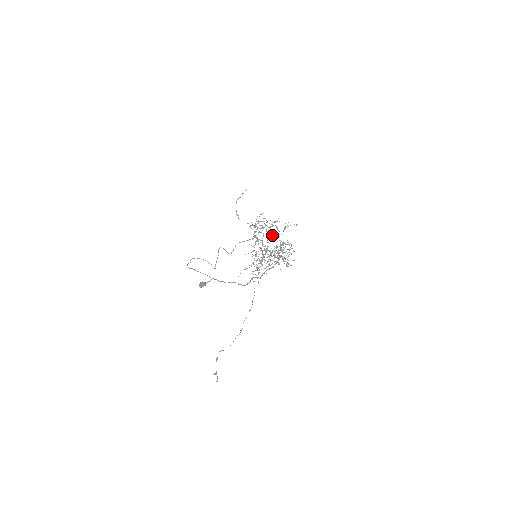
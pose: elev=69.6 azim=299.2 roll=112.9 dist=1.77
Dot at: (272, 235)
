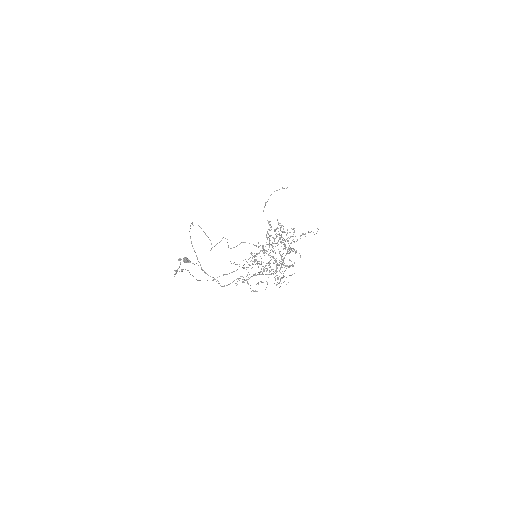
Dot at: occluded
